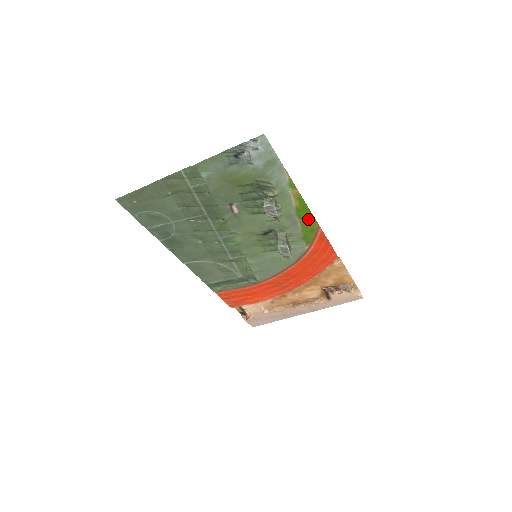
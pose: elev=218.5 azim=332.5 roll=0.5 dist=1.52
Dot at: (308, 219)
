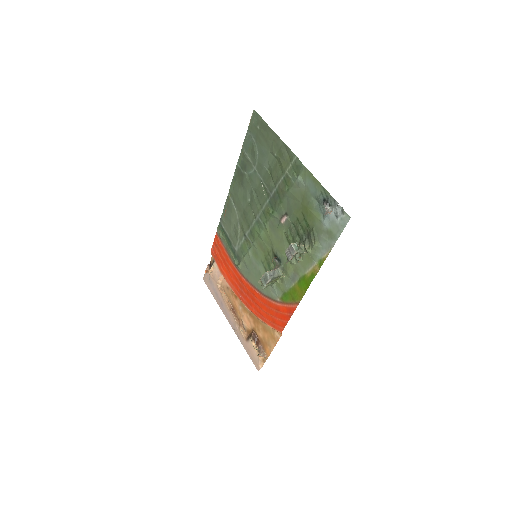
Dot at: (300, 290)
